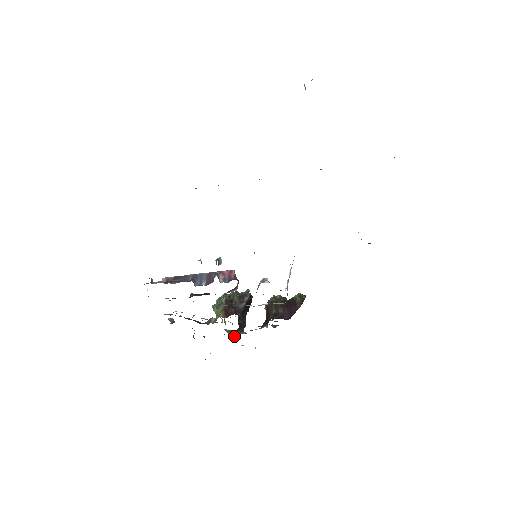
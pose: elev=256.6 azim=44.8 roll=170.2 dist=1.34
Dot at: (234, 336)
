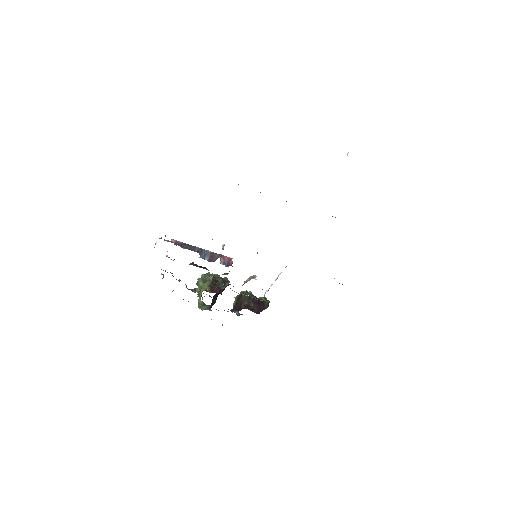
Dot at: (202, 309)
